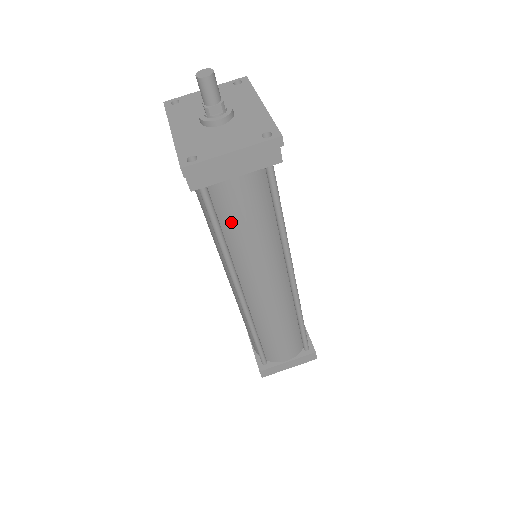
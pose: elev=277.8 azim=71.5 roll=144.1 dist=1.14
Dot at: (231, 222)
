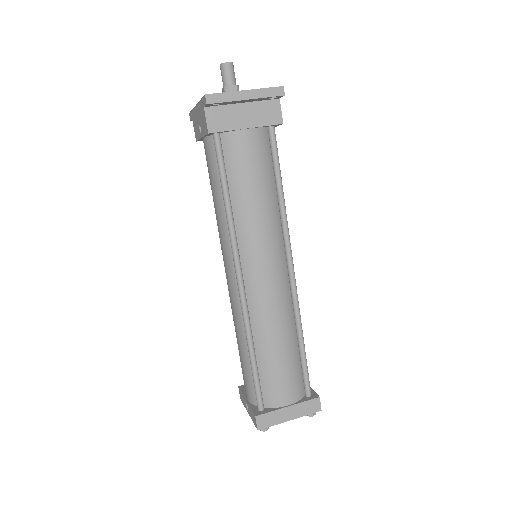
Dot at: (238, 180)
